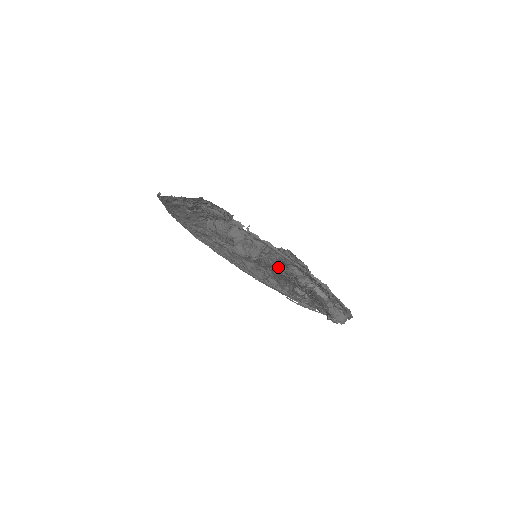
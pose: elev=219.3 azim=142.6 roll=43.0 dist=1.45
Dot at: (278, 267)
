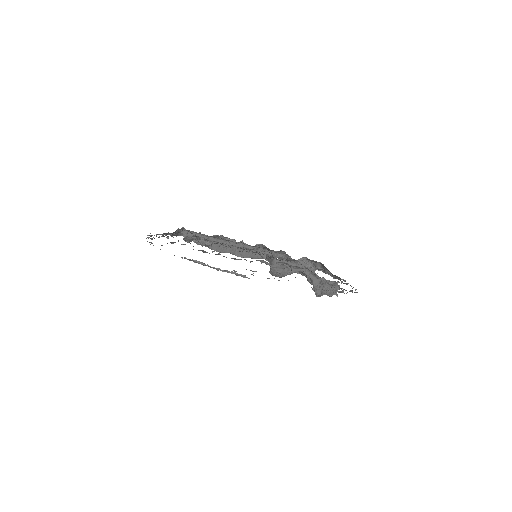
Dot at: occluded
